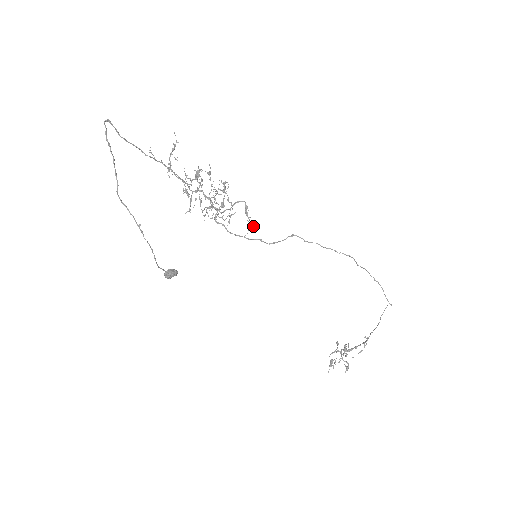
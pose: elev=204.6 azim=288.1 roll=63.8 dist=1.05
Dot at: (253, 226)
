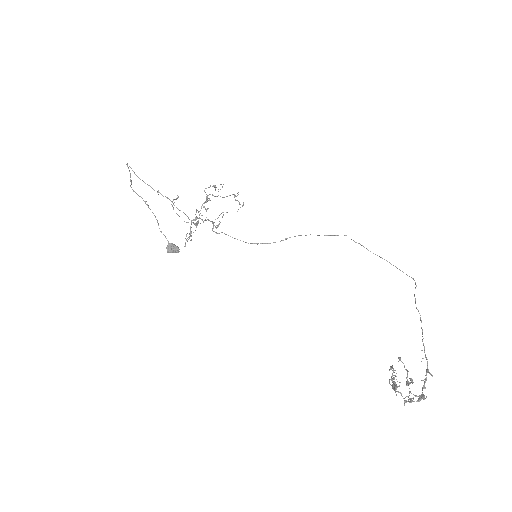
Dot at: (243, 202)
